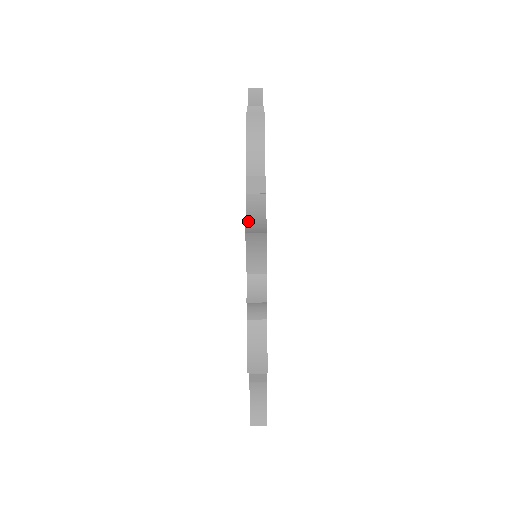
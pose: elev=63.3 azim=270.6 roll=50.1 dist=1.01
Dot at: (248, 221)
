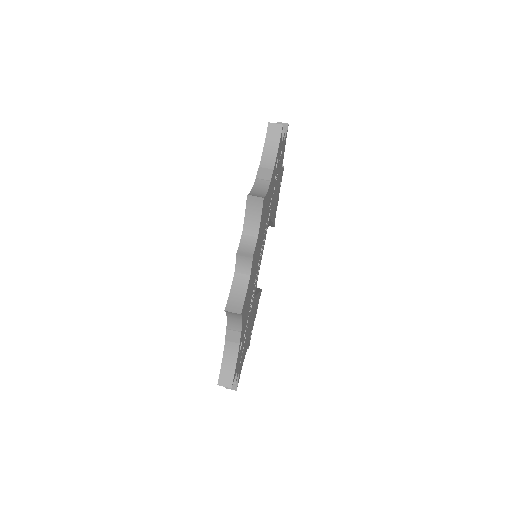
Dot at: (252, 192)
